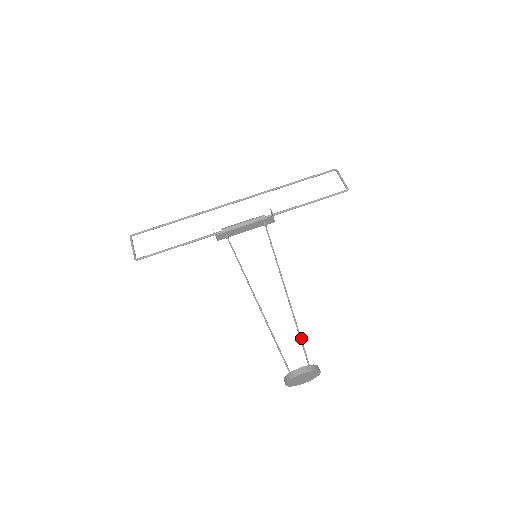
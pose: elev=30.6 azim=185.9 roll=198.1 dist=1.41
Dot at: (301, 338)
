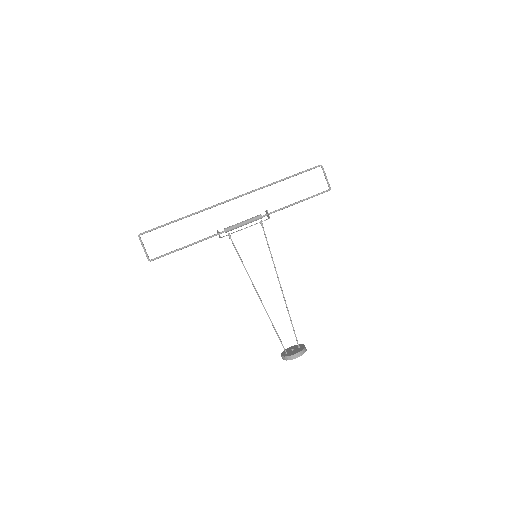
Dot at: occluded
